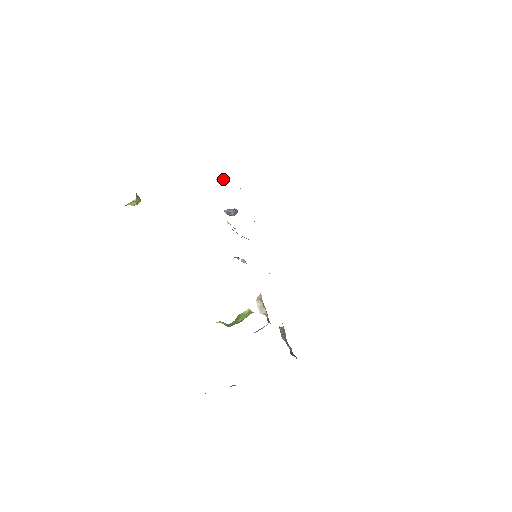
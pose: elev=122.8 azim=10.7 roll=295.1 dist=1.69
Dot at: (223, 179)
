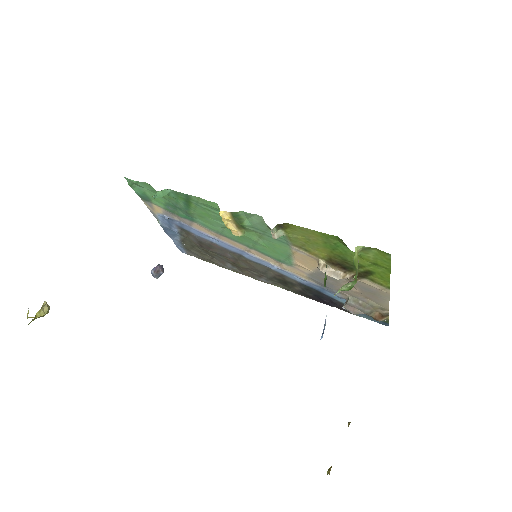
Dot at: (163, 190)
